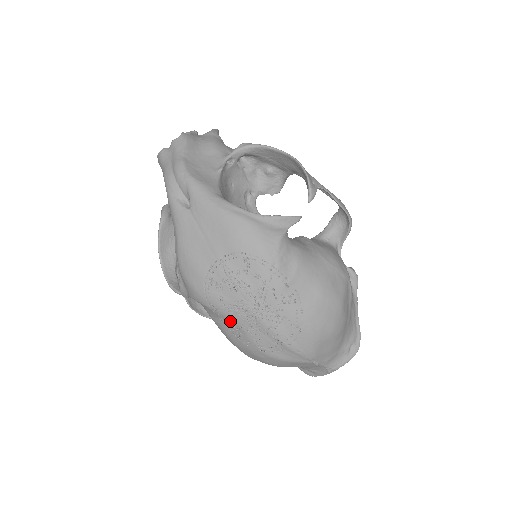
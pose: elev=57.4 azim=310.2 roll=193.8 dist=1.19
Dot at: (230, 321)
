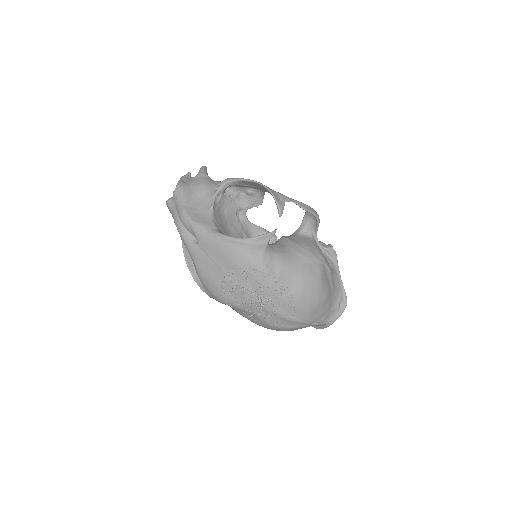
Dot at: (246, 312)
